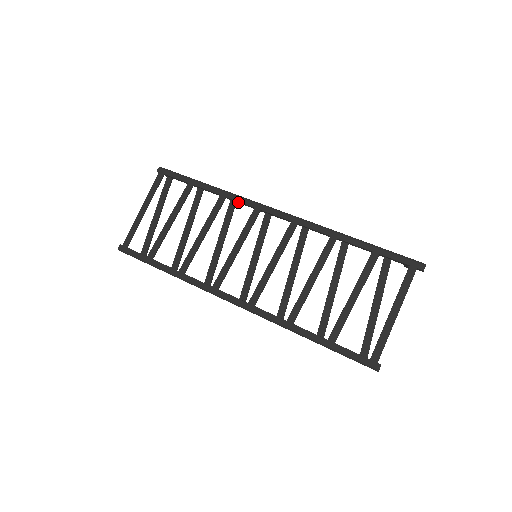
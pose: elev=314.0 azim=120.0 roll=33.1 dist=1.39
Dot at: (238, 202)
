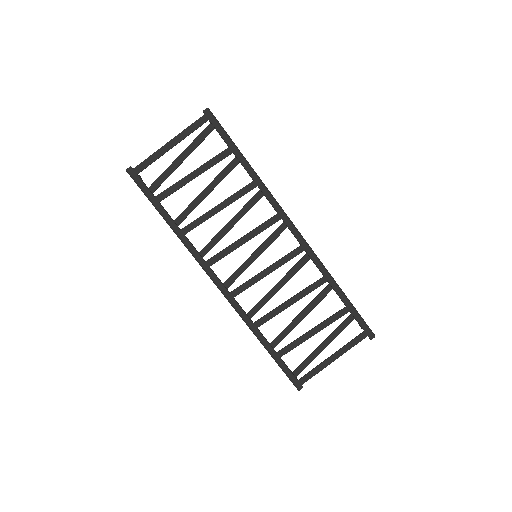
Dot at: (266, 197)
